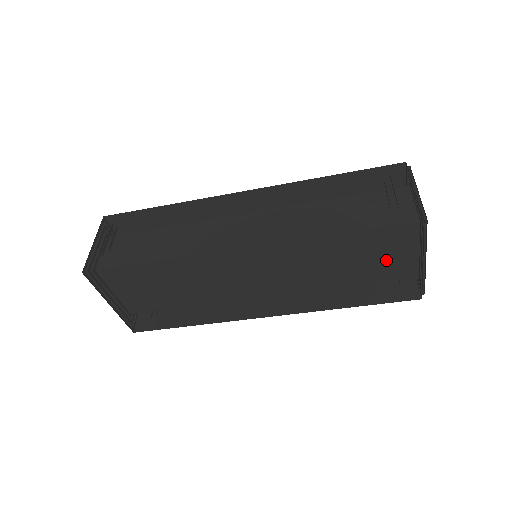
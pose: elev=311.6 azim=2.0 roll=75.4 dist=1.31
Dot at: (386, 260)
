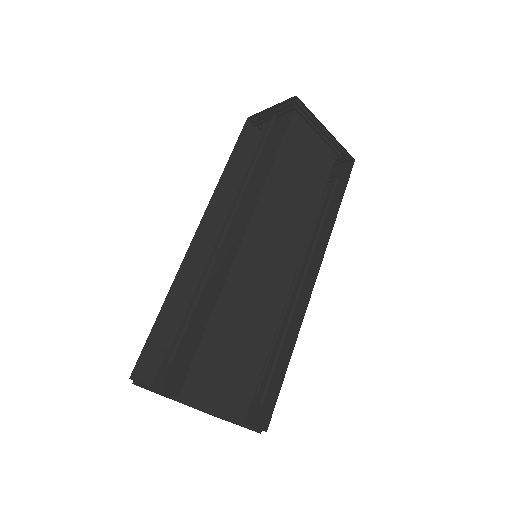
Dot at: (312, 159)
